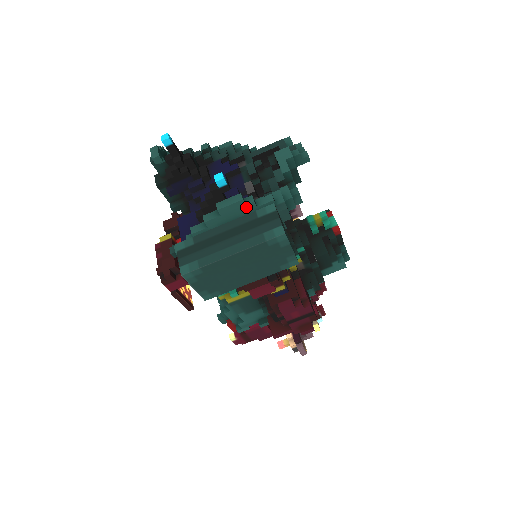
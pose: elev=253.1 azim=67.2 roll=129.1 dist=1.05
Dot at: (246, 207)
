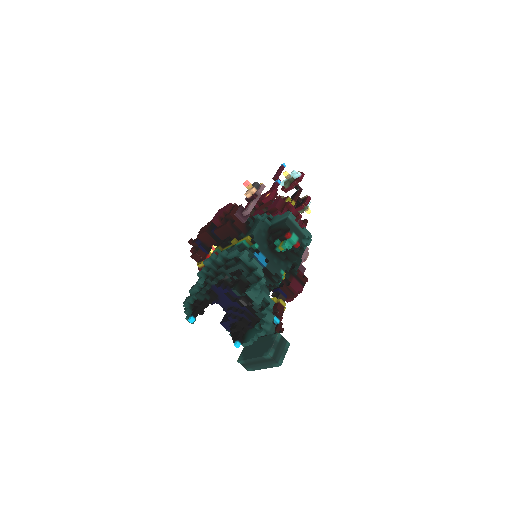
Dot at: (254, 340)
